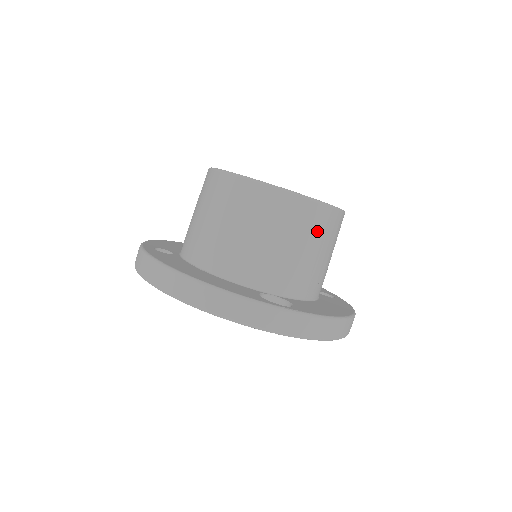
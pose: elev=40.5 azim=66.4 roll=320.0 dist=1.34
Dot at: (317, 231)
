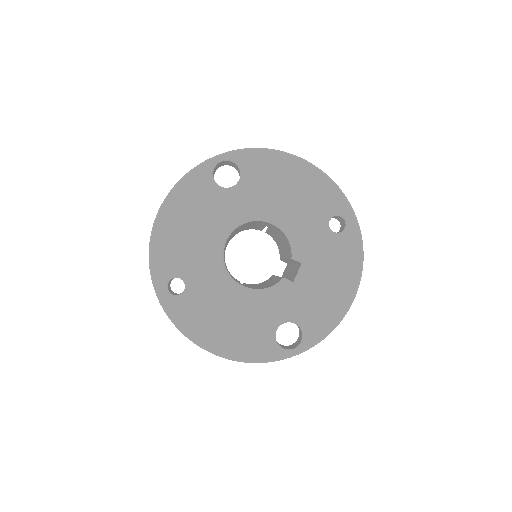
Dot at: occluded
